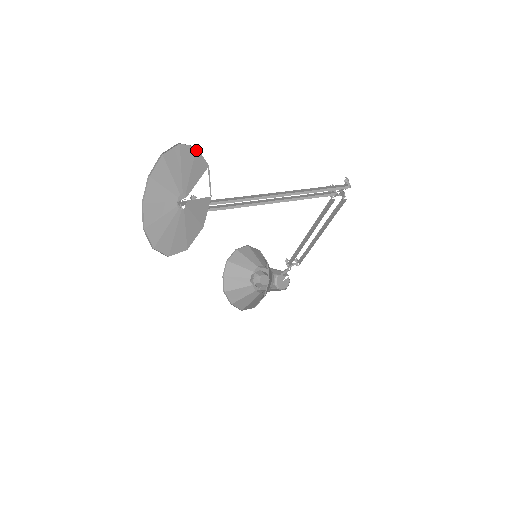
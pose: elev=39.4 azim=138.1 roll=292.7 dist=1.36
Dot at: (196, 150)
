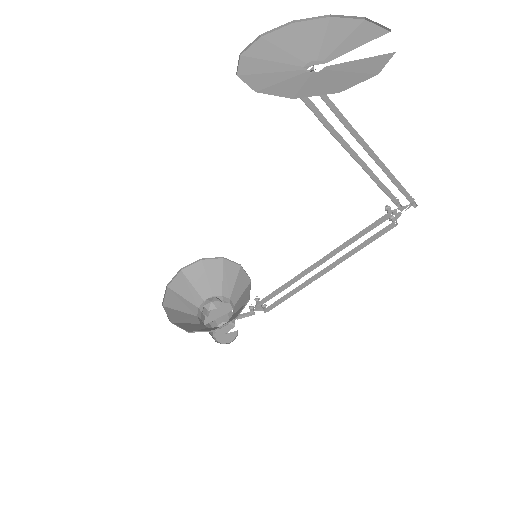
Dot at: (363, 22)
